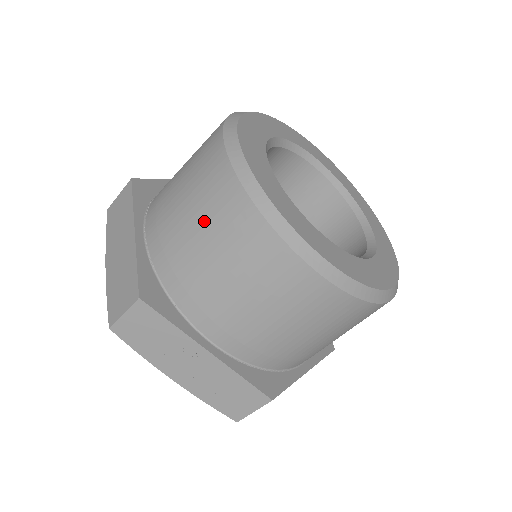
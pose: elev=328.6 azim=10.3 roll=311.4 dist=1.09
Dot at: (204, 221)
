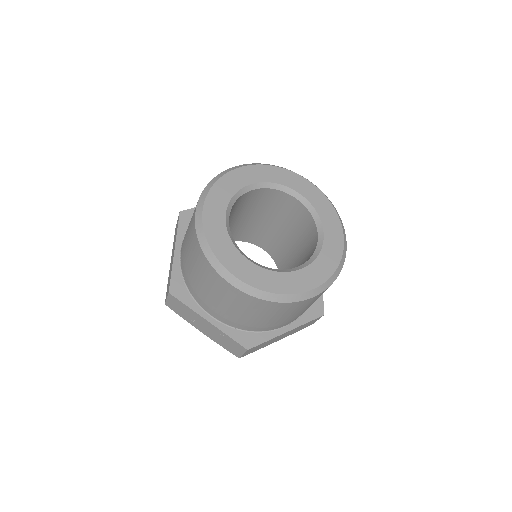
Dot at: (191, 254)
